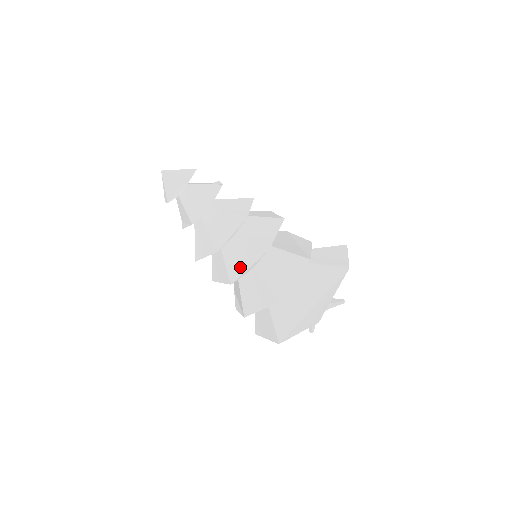
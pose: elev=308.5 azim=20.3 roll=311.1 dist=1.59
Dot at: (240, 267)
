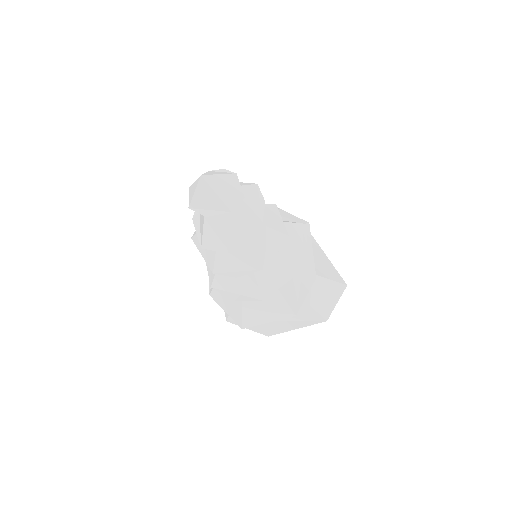
Dot at: (228, 285)
